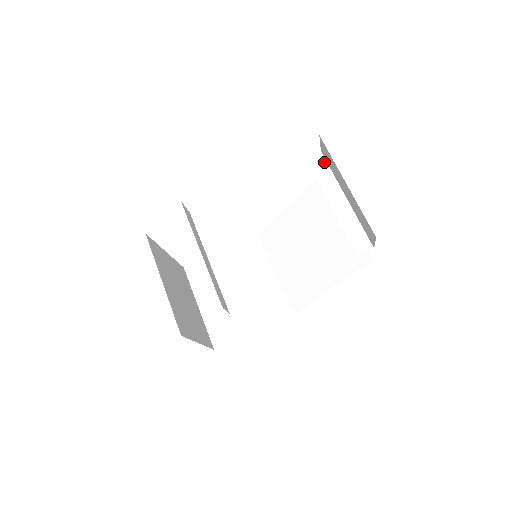
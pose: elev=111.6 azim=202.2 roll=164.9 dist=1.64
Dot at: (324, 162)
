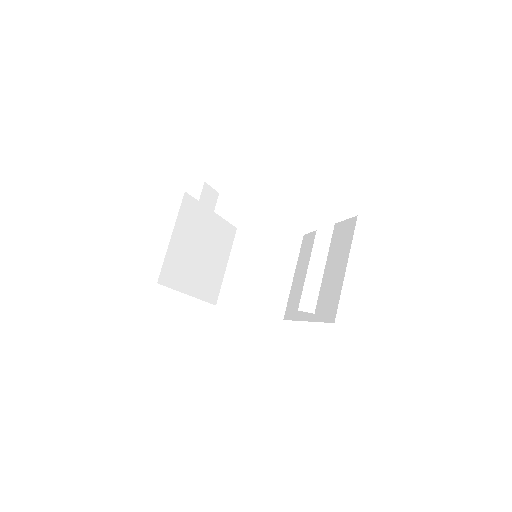
Dot at: (335, 210)
